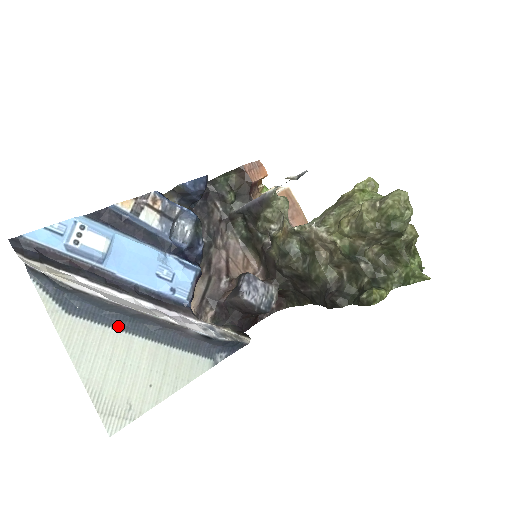
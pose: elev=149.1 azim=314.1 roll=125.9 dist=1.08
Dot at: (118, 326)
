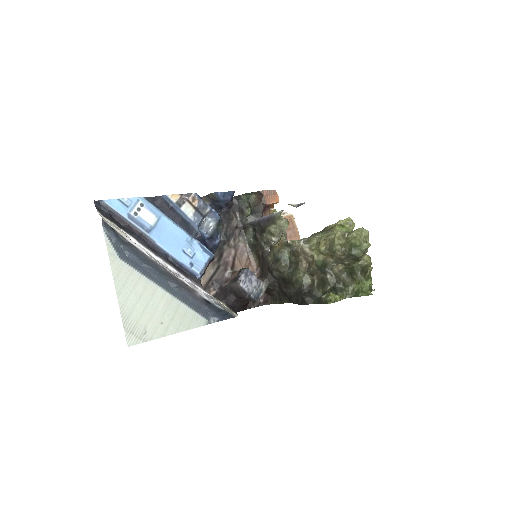
Dot at: (150, 277)
